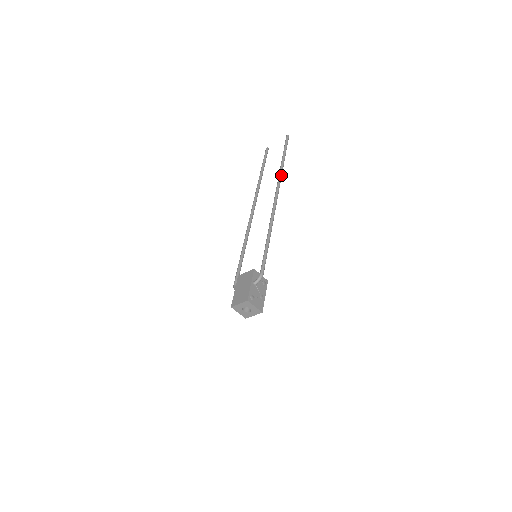
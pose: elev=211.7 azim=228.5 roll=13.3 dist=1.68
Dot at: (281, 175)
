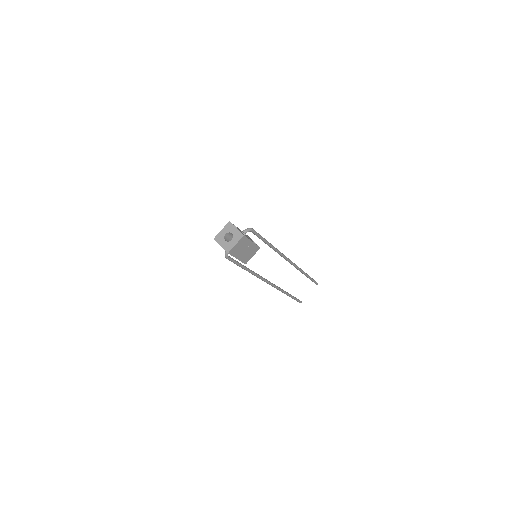
Dot at: (300, 268)
